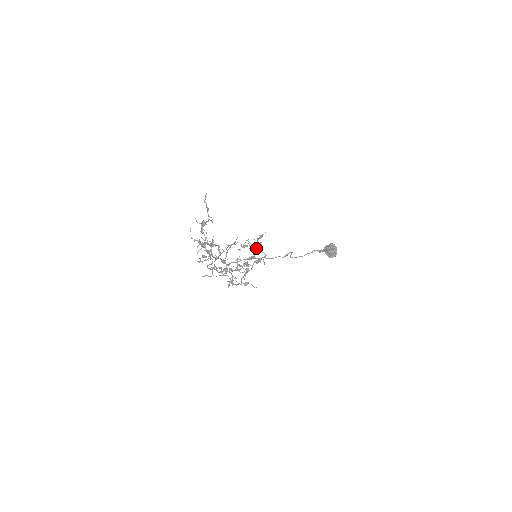
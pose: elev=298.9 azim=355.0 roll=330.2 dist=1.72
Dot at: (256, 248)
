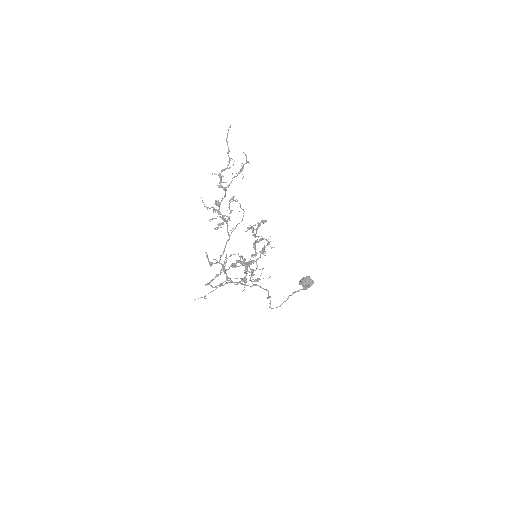
Dot at: (256, 241)
